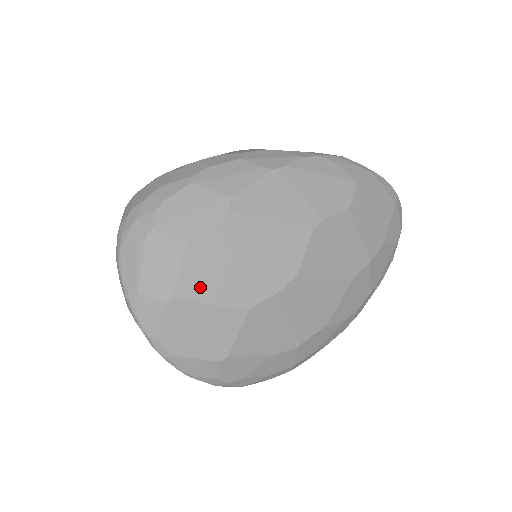
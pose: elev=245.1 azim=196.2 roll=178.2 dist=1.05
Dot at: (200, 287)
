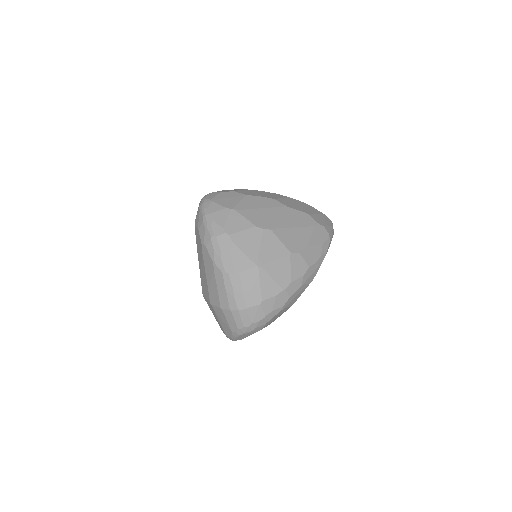
Dot at: occluded
